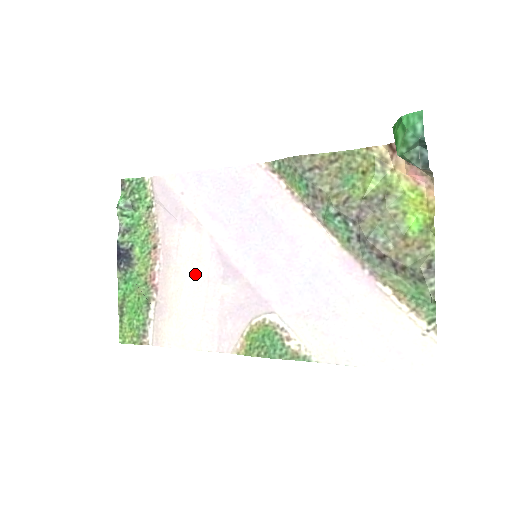
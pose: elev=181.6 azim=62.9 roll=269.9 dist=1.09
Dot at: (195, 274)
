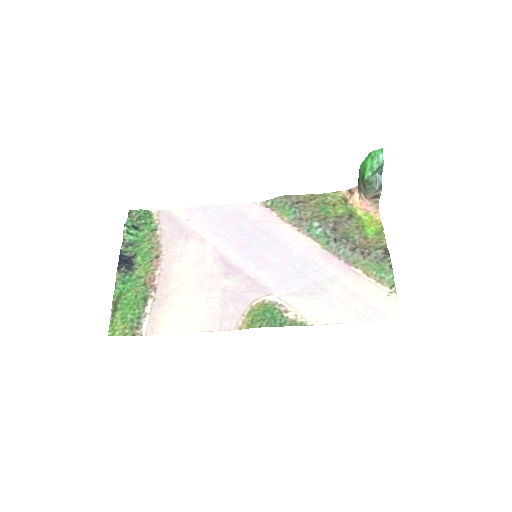
Dot at: (198, 273)
